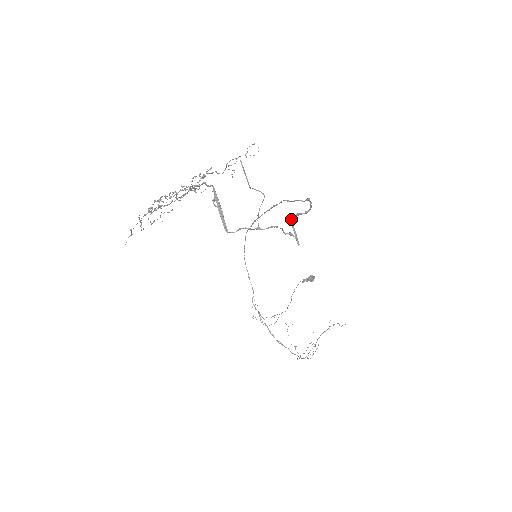
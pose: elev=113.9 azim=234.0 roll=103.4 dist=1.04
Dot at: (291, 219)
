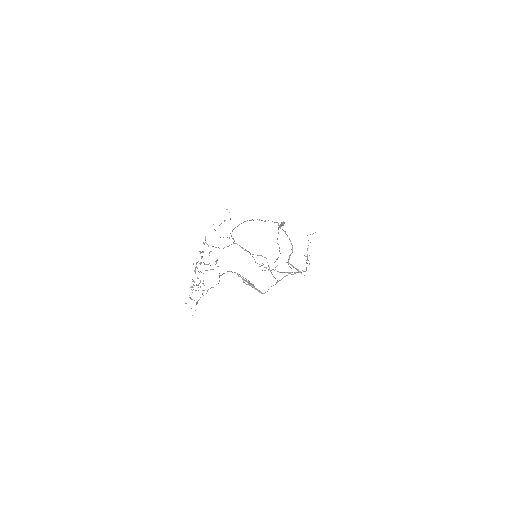
Dot at: (289, 263)
